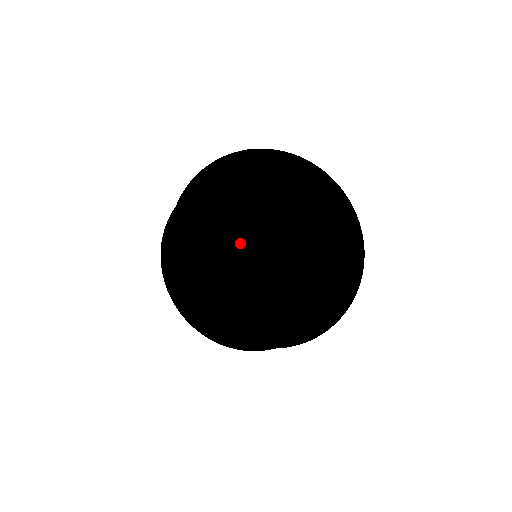
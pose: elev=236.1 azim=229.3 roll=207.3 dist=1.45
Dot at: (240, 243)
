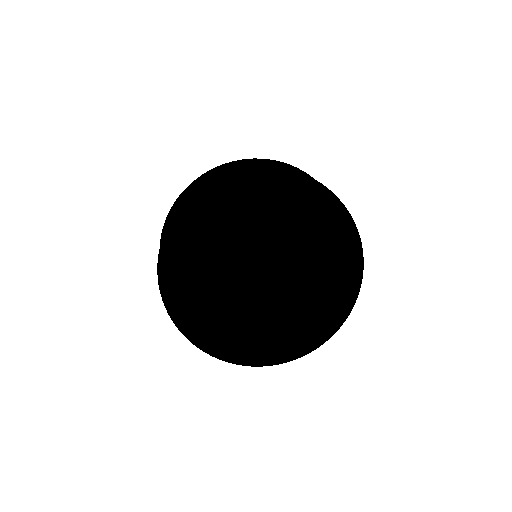
Dot at: (244, 243)
